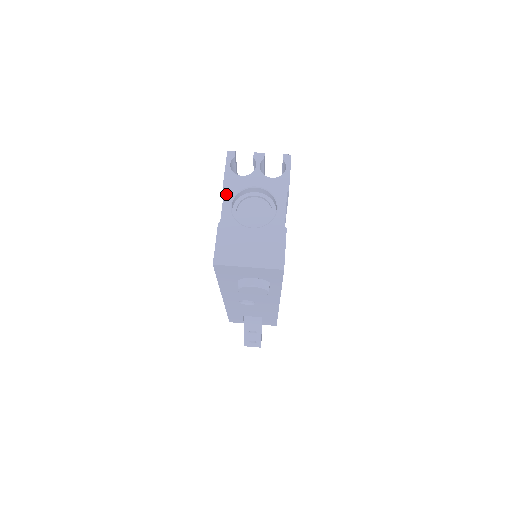
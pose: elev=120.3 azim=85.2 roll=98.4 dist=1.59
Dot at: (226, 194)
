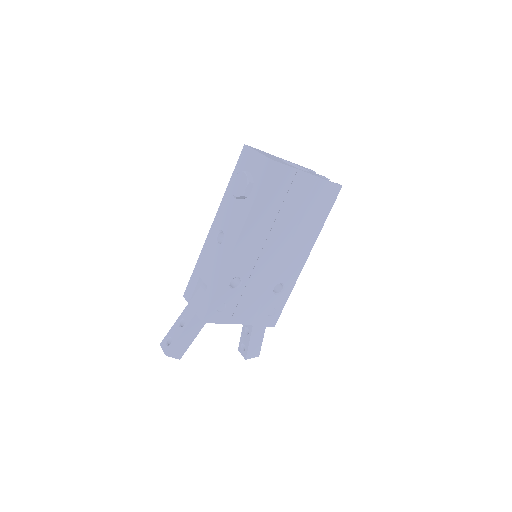
Dot at: (289, 161)
